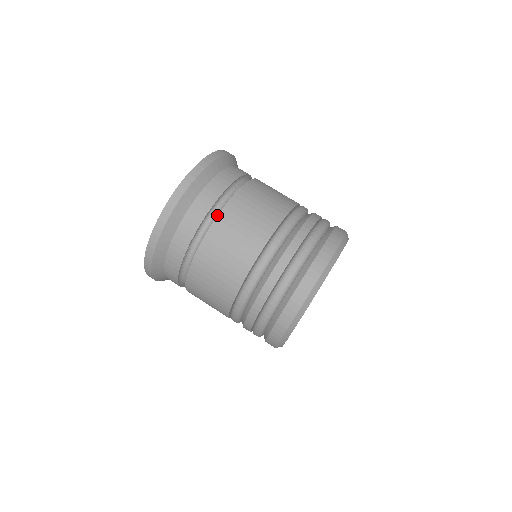
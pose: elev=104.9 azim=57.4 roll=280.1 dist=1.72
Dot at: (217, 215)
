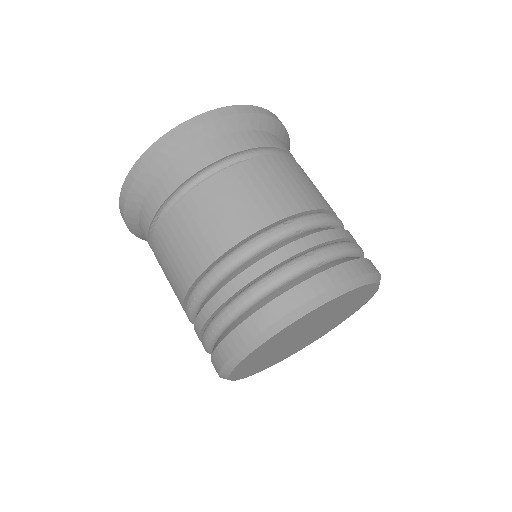
Dot at: (192, 189)
